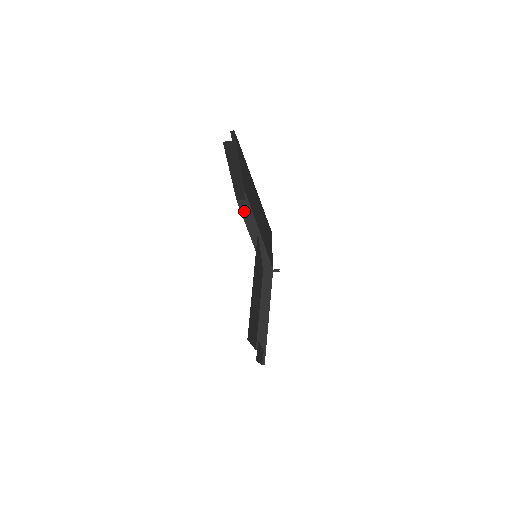
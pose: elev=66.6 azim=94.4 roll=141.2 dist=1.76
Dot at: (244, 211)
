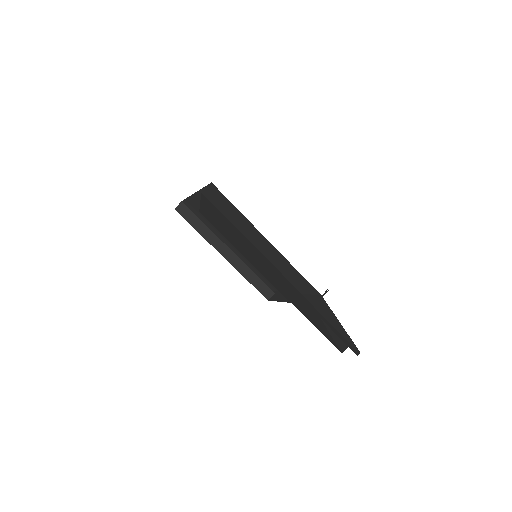
Dot at: (277, 298)
